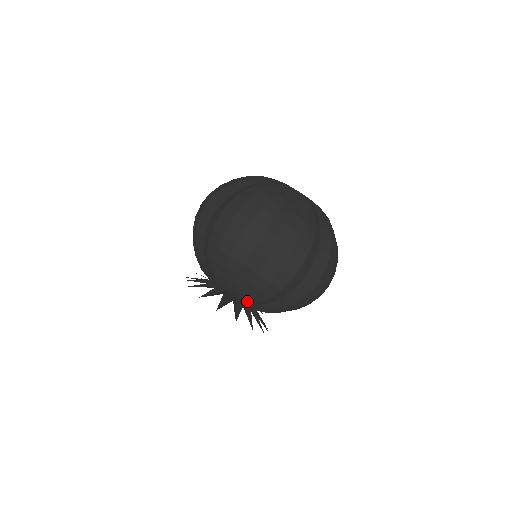
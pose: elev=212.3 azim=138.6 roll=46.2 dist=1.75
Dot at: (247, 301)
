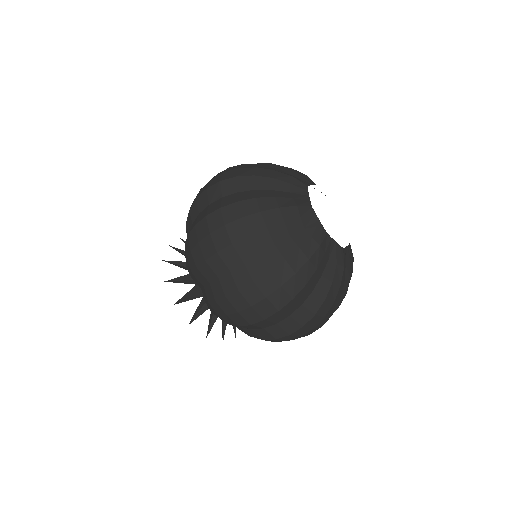
Dot at: occluded
